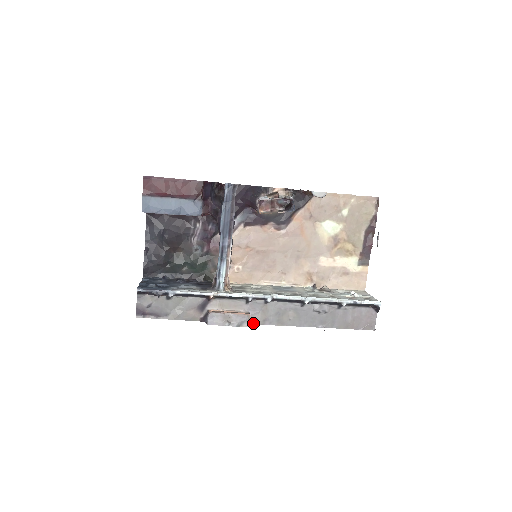
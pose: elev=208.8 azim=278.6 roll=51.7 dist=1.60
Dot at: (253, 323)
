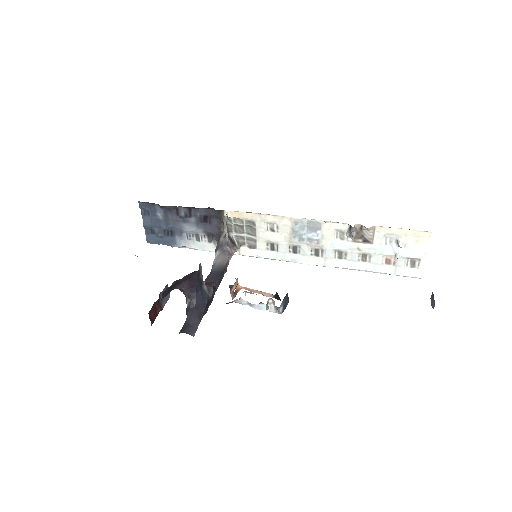
Dot at: occluded
